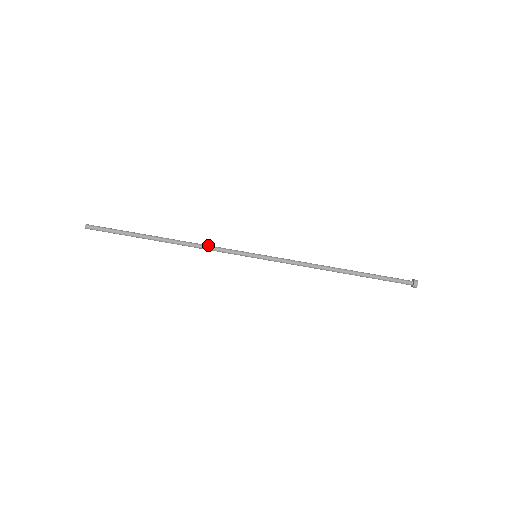
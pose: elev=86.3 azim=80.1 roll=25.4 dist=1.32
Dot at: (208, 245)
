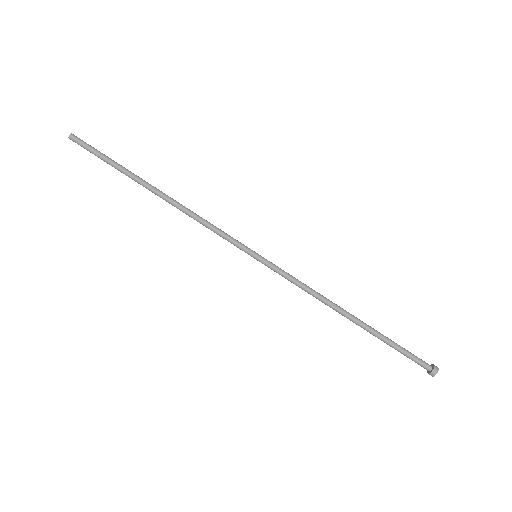
Dot at: (204, 219)
